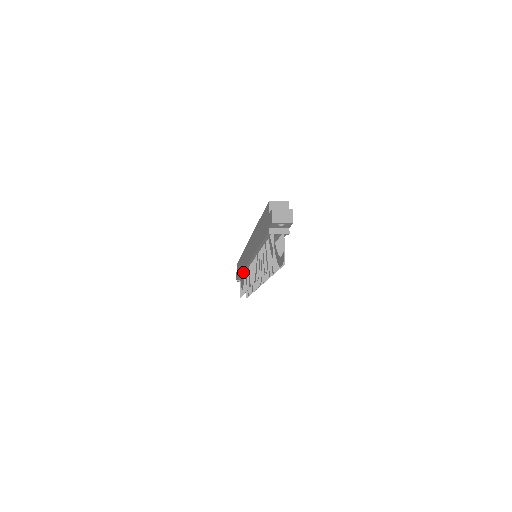
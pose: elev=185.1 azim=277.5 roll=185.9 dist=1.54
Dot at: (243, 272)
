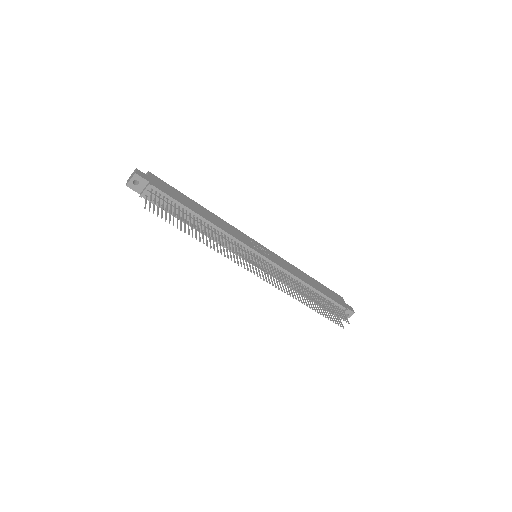
Dot at: occluded
